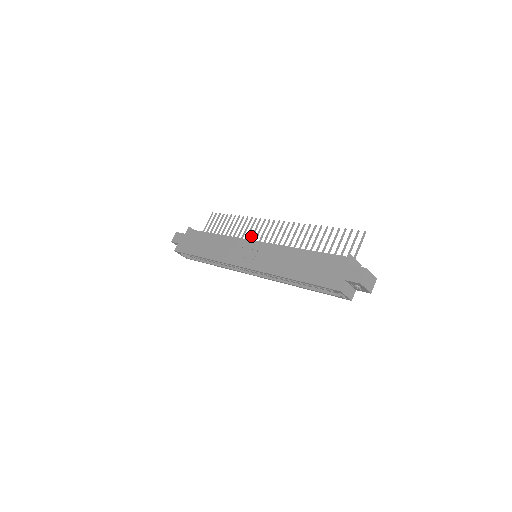
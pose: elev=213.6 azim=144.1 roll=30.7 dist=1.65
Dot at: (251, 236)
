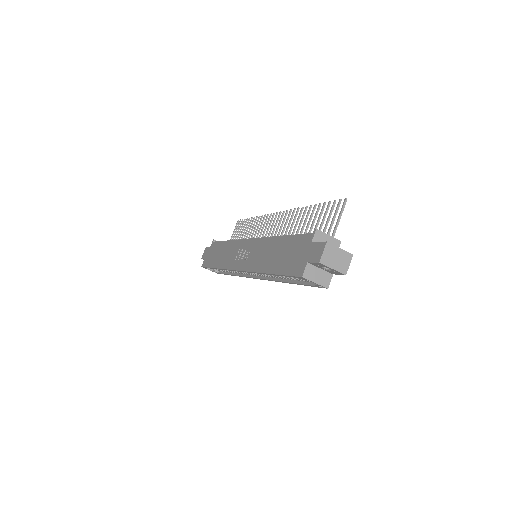
Dot at: (259, 236)
